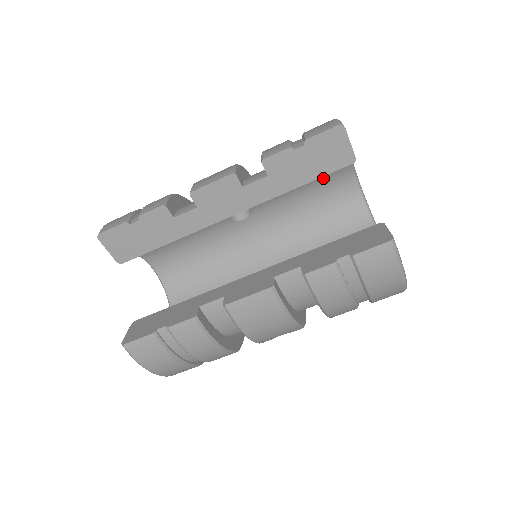
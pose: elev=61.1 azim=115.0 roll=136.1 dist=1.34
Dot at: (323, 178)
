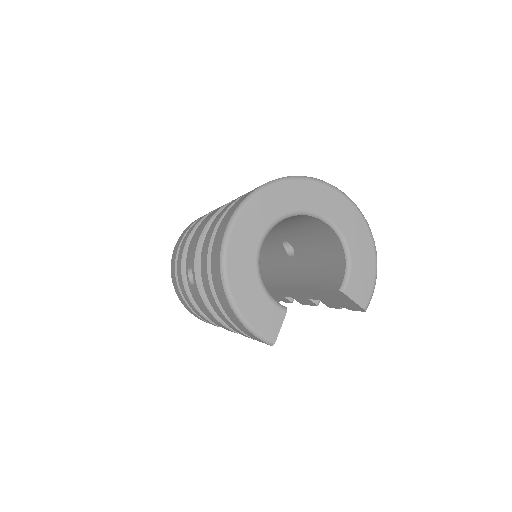
Dot at: occluded
